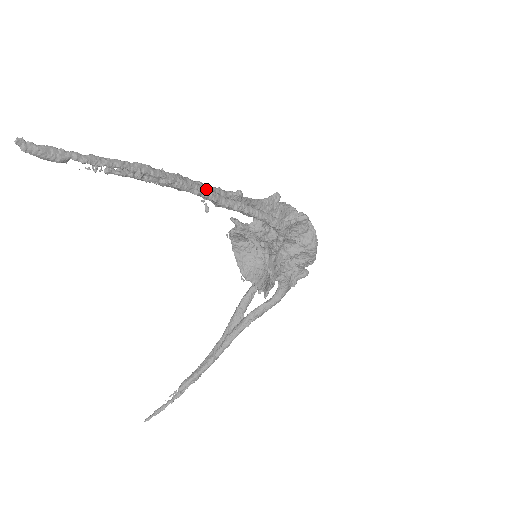
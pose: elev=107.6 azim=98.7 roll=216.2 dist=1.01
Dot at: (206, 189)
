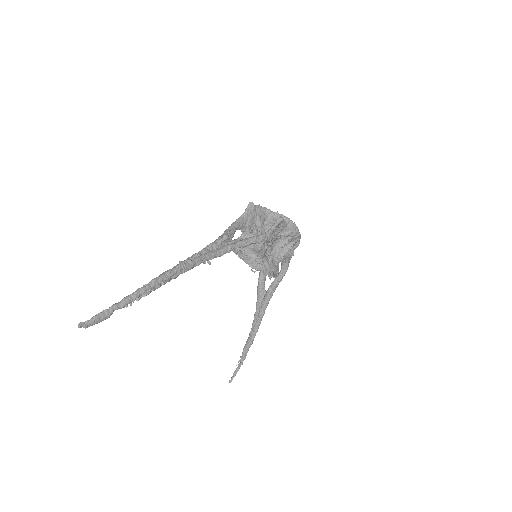
Dot at: (203, 257)
